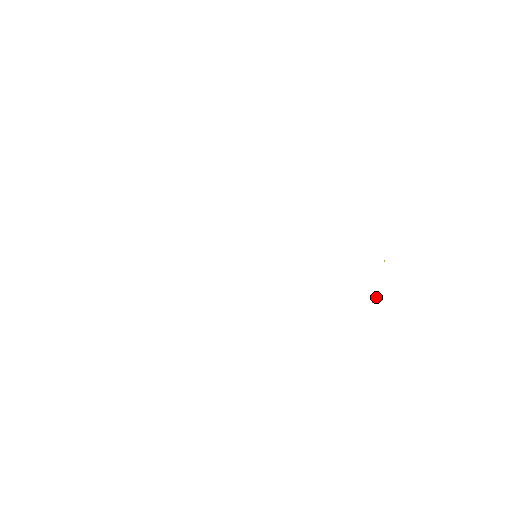
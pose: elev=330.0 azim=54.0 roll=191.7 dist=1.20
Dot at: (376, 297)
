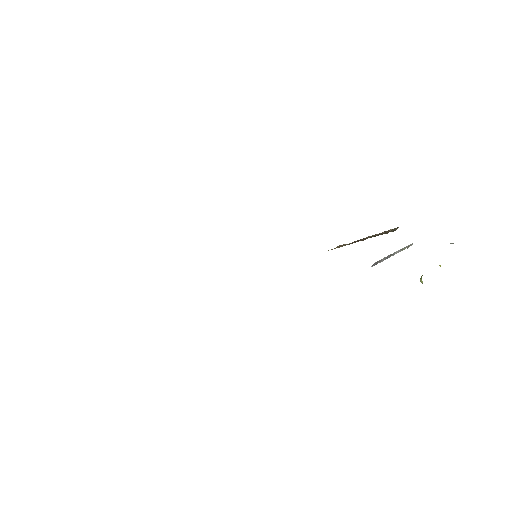
Dot at: occluded
